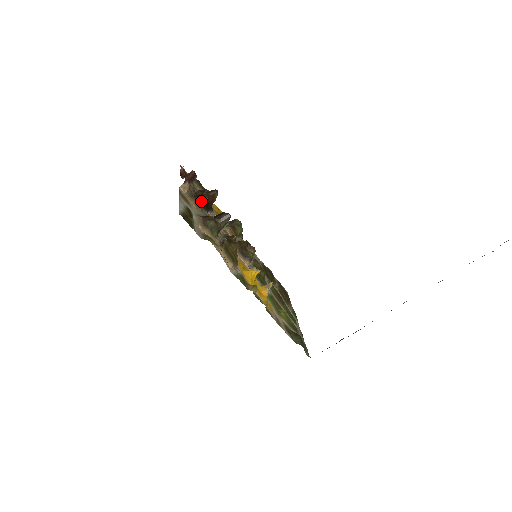
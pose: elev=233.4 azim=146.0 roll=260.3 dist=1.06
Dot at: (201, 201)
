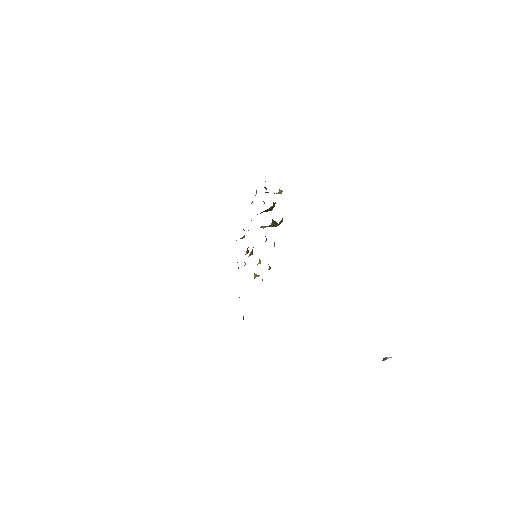
Dot at: (273, 205)
